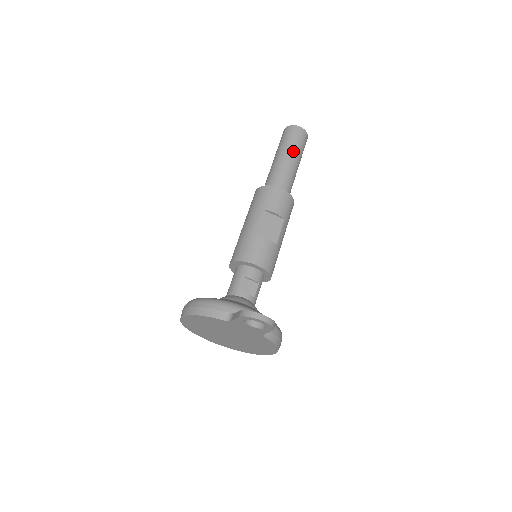
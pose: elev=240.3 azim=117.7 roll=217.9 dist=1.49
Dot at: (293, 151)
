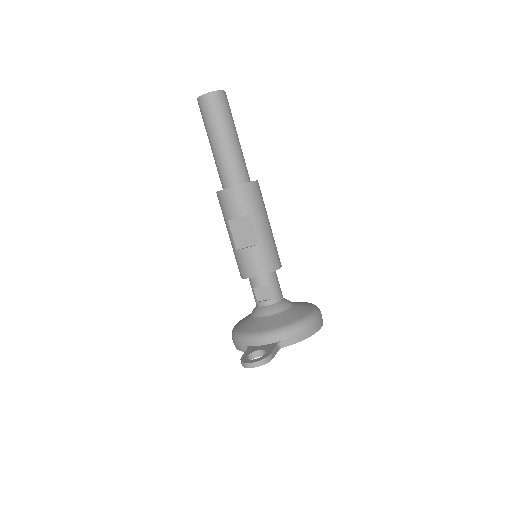
Dot at: (215, 131)
